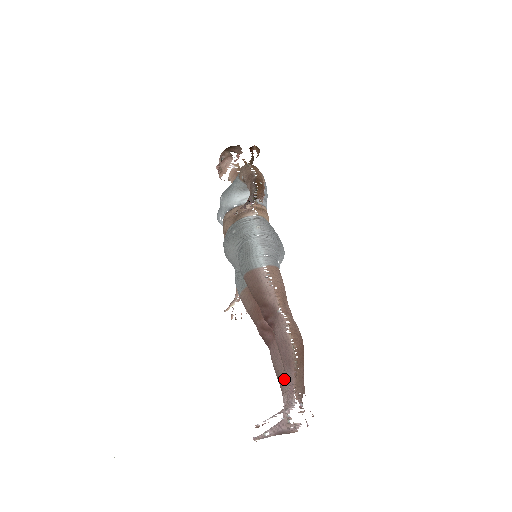
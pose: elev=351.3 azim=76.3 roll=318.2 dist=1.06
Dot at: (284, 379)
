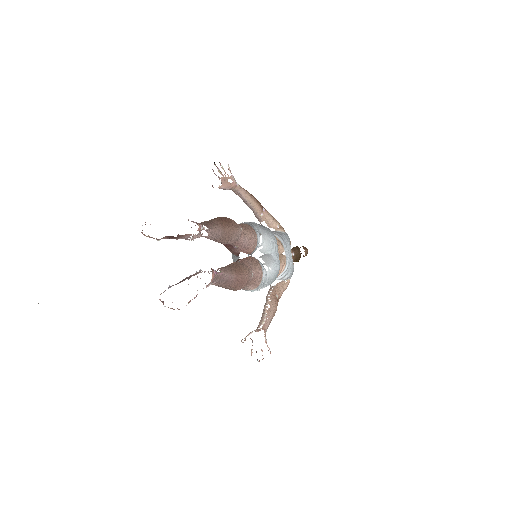
Dot at: occluded
